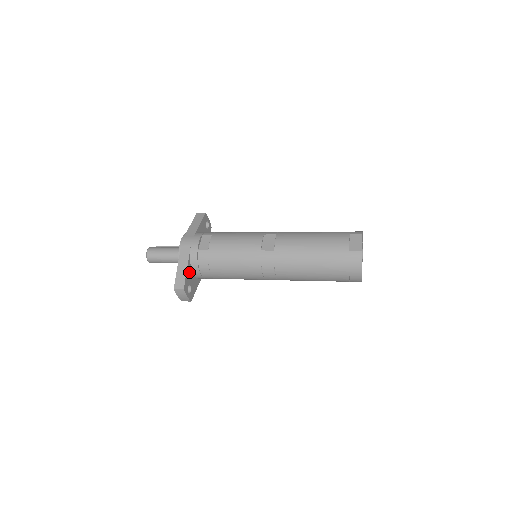
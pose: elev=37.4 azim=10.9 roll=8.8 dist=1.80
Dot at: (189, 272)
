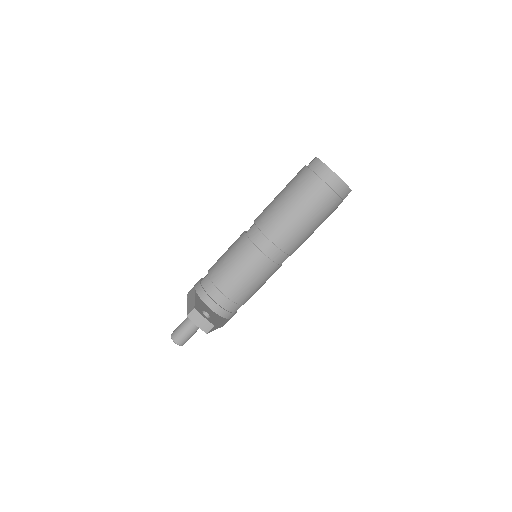
Dot at: (200, 303)
